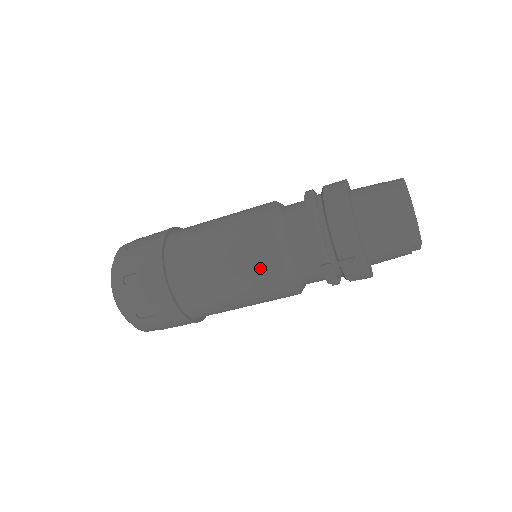
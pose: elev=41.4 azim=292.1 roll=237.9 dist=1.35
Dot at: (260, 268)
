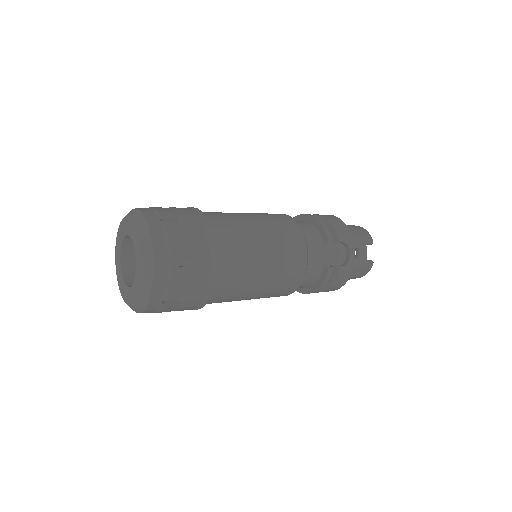
Dot at: occluded
